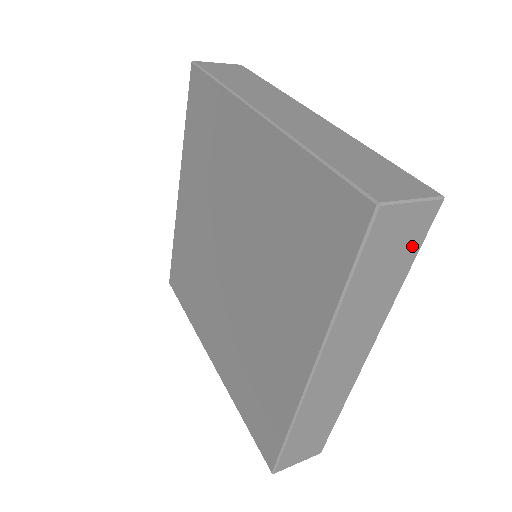
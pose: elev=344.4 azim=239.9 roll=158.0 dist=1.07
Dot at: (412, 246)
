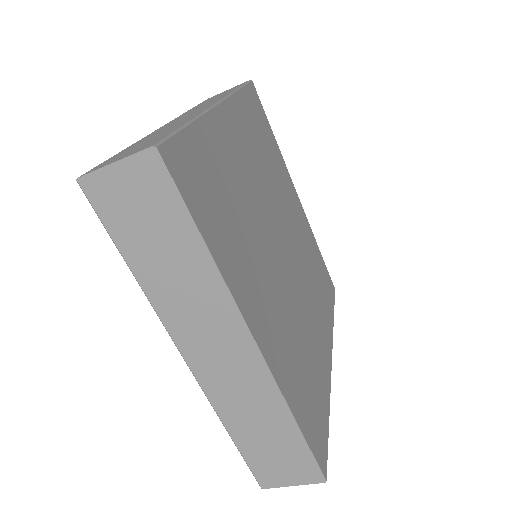
Dot at: occluded
